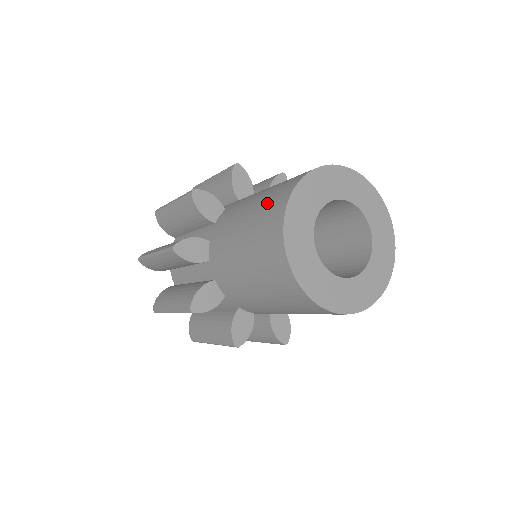
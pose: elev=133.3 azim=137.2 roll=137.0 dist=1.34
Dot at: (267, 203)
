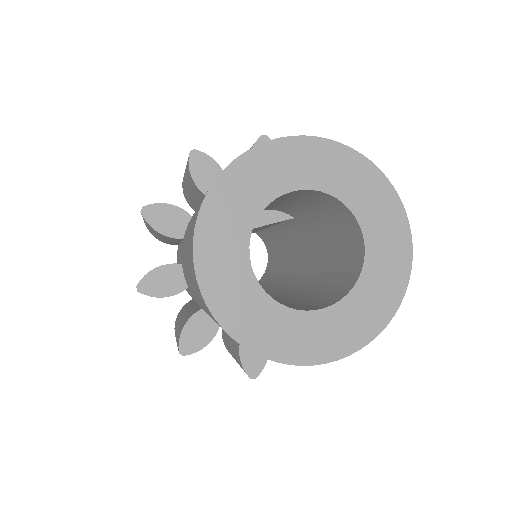
Dot at: occluded
